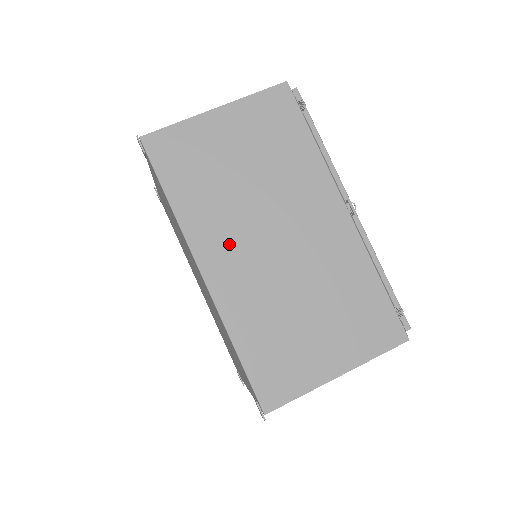
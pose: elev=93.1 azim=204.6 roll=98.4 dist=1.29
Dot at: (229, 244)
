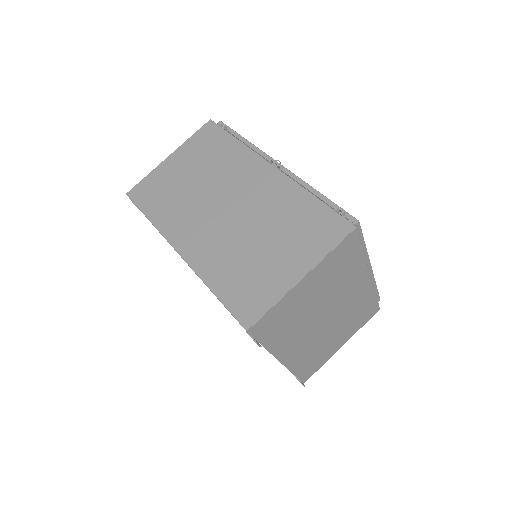
Dot at: (193, 226)
